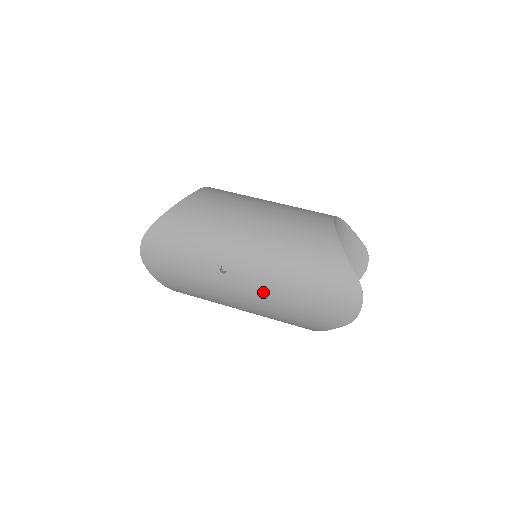
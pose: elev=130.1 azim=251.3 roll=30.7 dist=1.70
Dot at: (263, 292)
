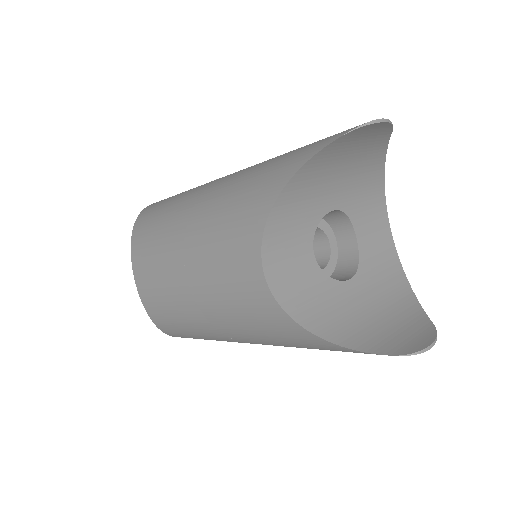
Dot at: occluded
